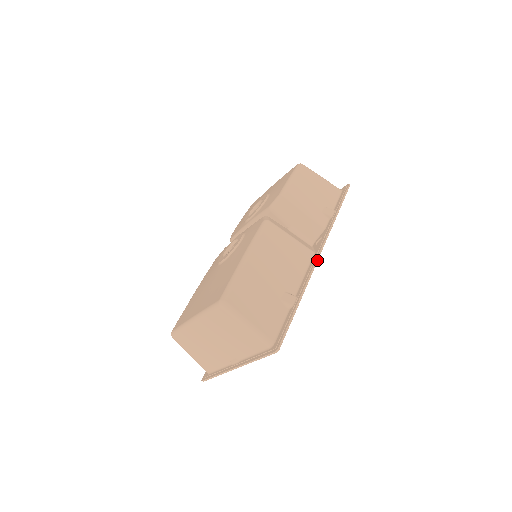
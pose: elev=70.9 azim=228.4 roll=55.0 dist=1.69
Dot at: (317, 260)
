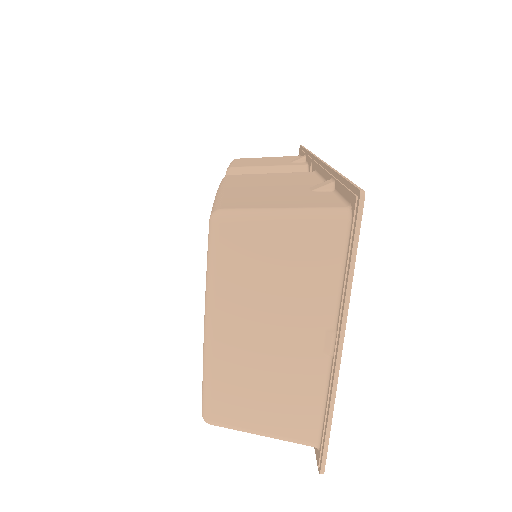
Dot at: occluded
